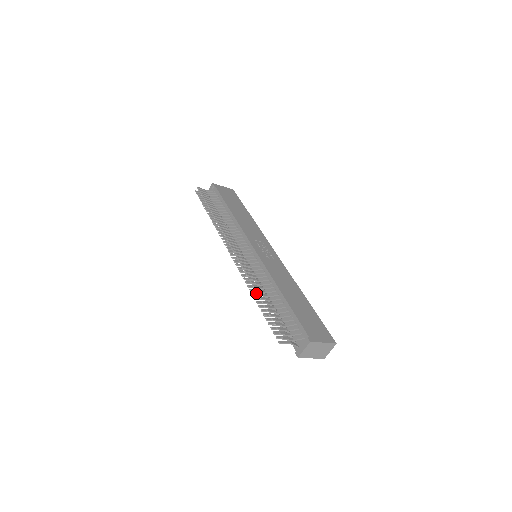
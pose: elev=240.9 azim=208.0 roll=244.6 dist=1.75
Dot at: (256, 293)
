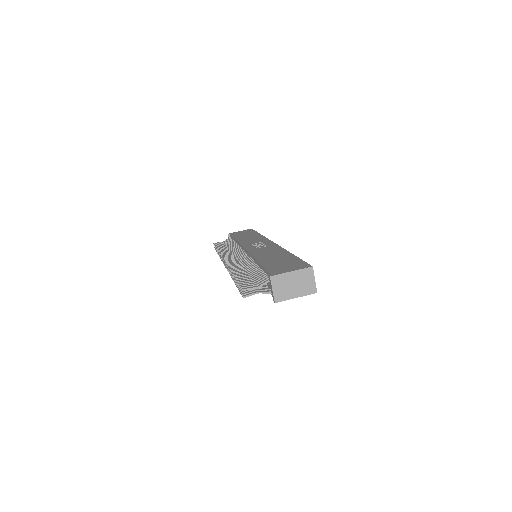
Dot at: occluded
